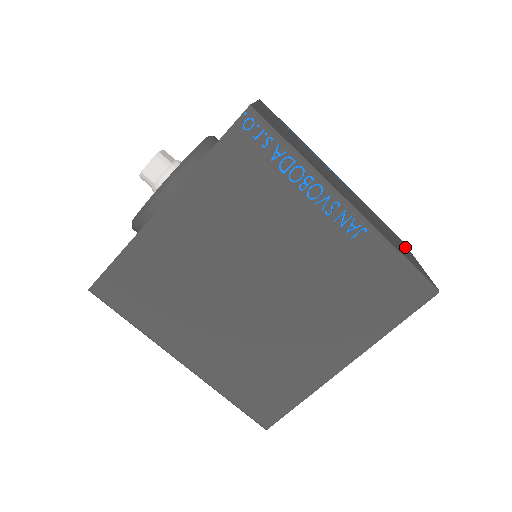
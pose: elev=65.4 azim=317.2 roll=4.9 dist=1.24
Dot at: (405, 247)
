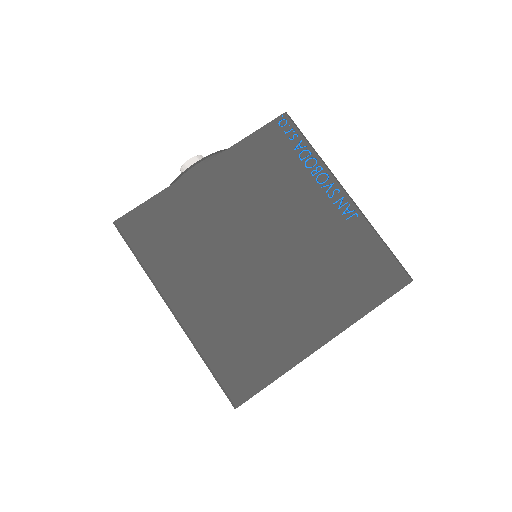
Dot at: occluded
